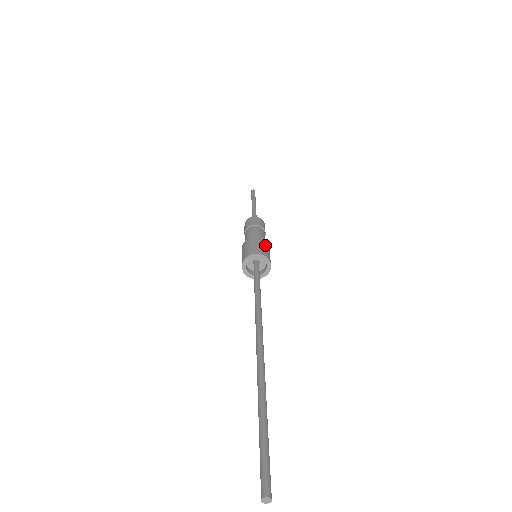
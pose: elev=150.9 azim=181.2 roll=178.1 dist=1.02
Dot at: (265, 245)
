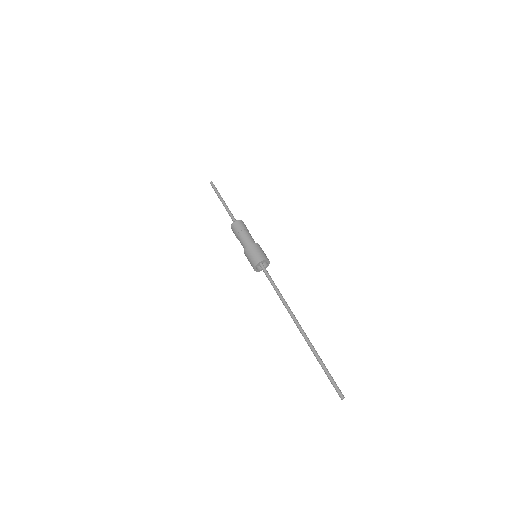
Dot at: (261, 249)
